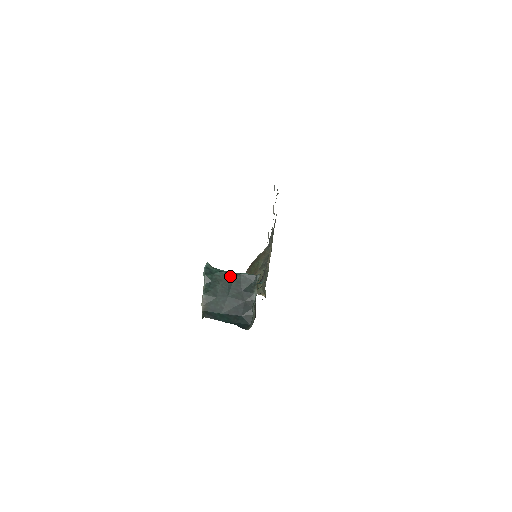
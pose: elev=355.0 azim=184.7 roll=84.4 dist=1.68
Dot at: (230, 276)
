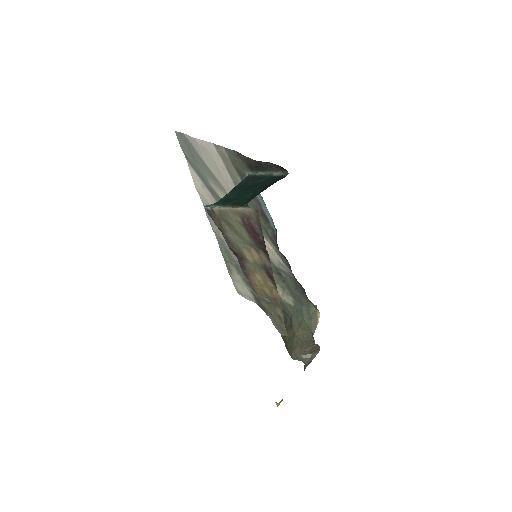
Dot at: (231, 191)
